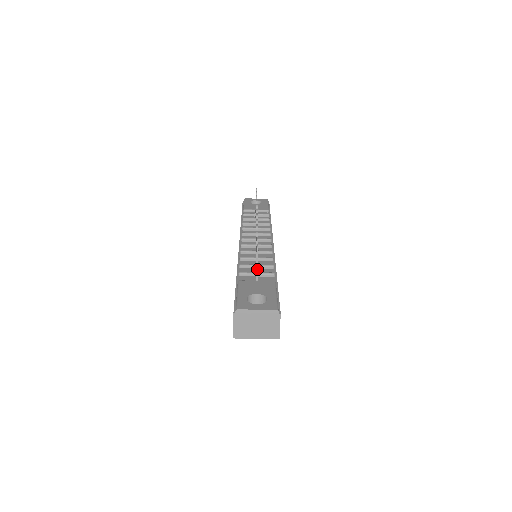
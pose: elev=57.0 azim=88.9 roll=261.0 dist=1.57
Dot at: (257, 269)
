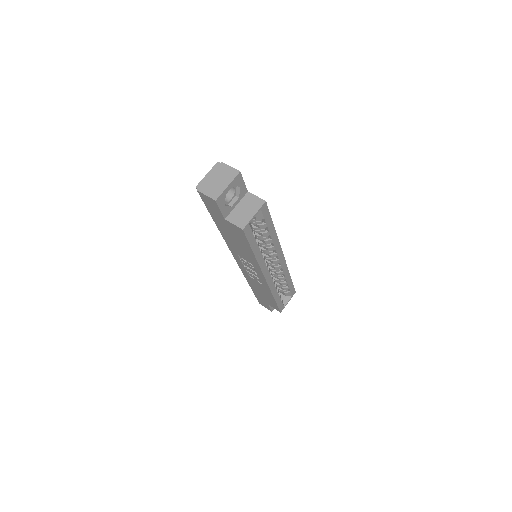
Dot at: occluded
